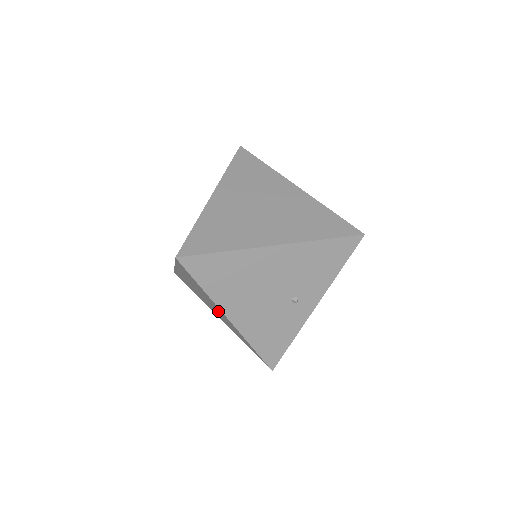
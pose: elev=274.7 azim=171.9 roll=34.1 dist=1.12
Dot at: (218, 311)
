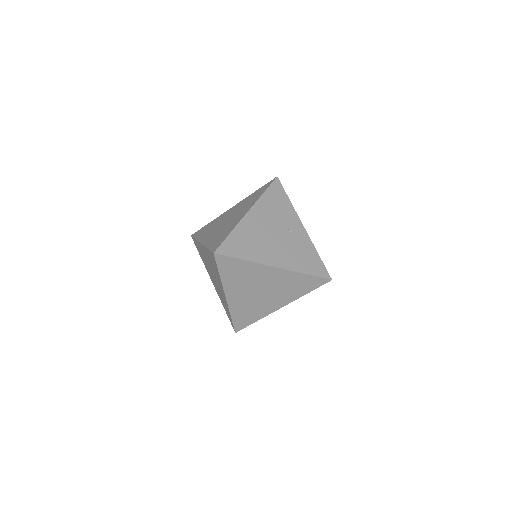
Dot at: (269, 280)
